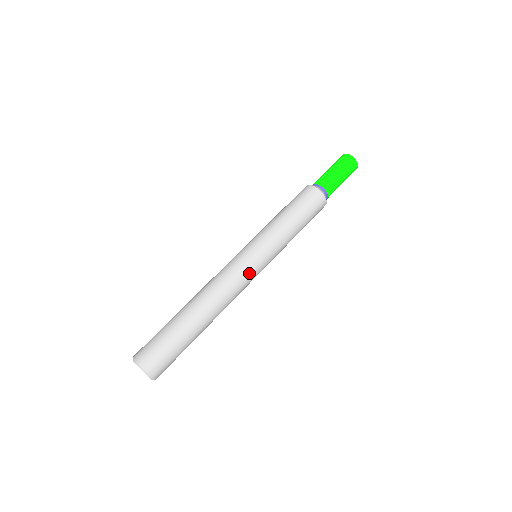
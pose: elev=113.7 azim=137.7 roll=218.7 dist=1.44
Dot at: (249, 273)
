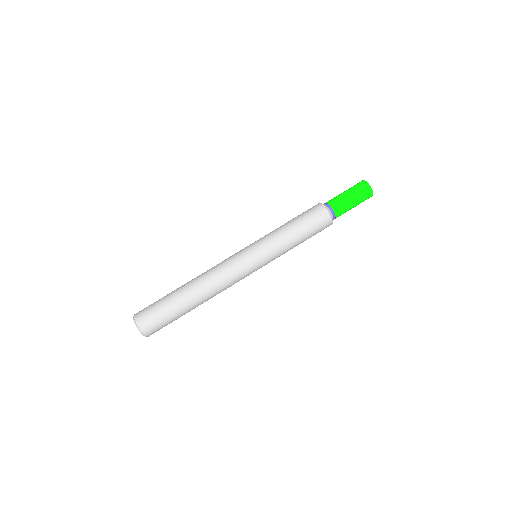
Dot at: (243, 269)
